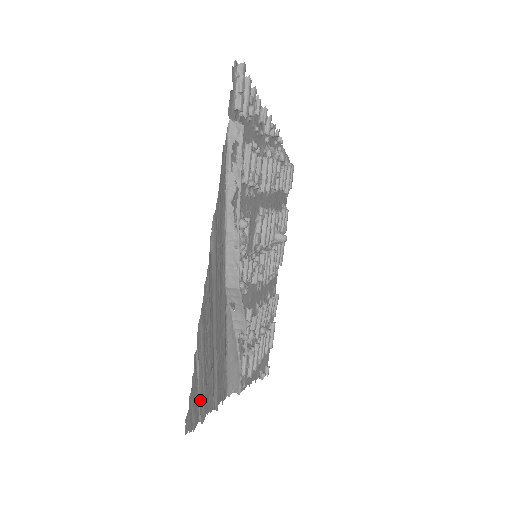
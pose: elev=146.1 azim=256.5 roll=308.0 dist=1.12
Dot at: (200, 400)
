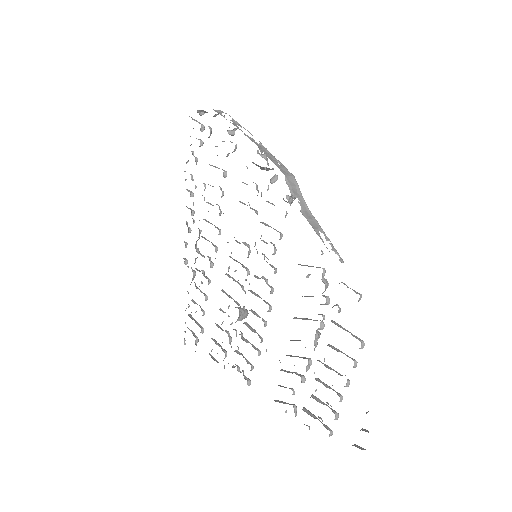
Dot at: occluded
